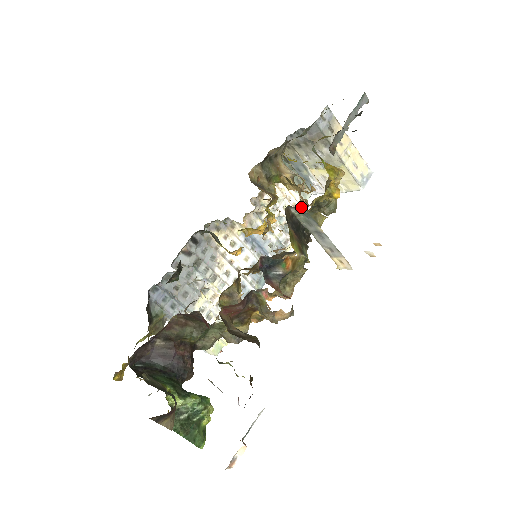
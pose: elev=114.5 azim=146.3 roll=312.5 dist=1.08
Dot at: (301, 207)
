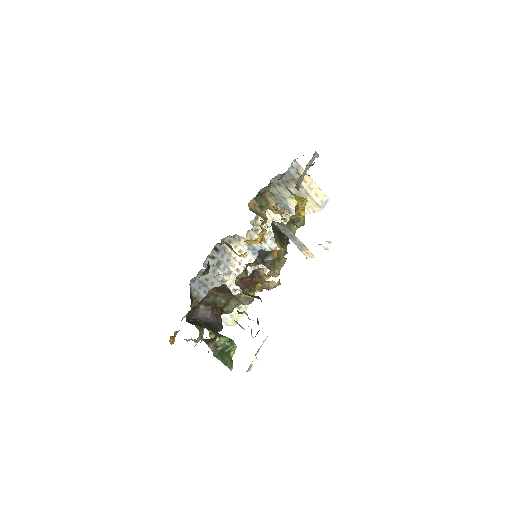
Dot at: occluded
